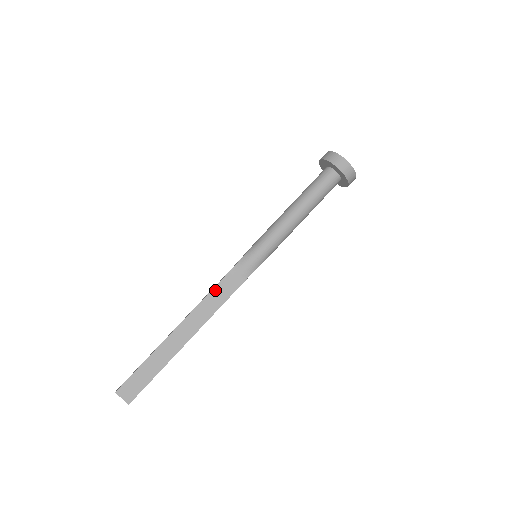
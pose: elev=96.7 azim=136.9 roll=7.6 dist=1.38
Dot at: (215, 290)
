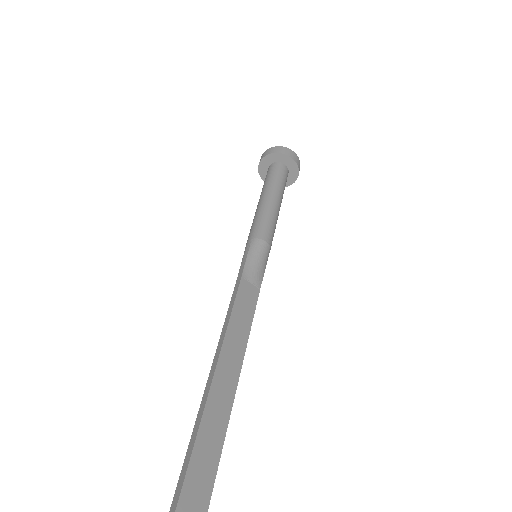
Dot at: (237, 302)
